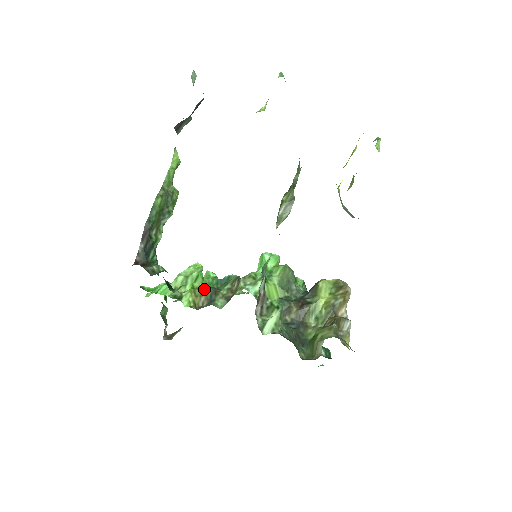
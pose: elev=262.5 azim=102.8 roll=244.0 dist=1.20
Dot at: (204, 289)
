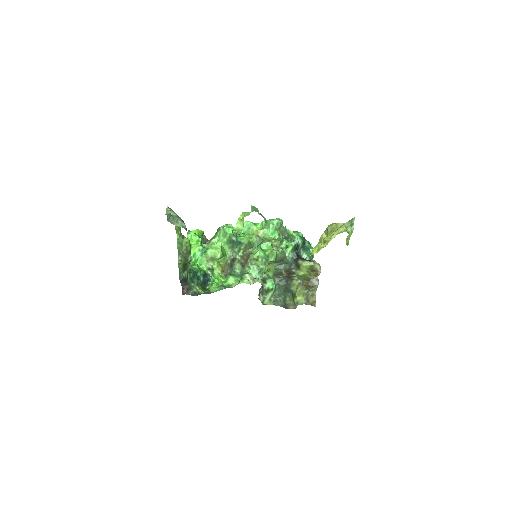
Dot at: (226, 260)
